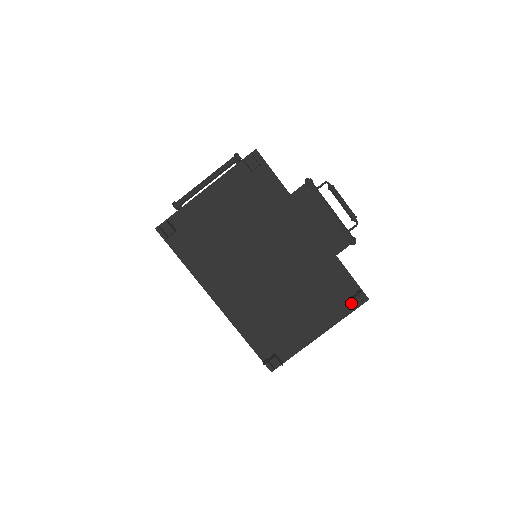
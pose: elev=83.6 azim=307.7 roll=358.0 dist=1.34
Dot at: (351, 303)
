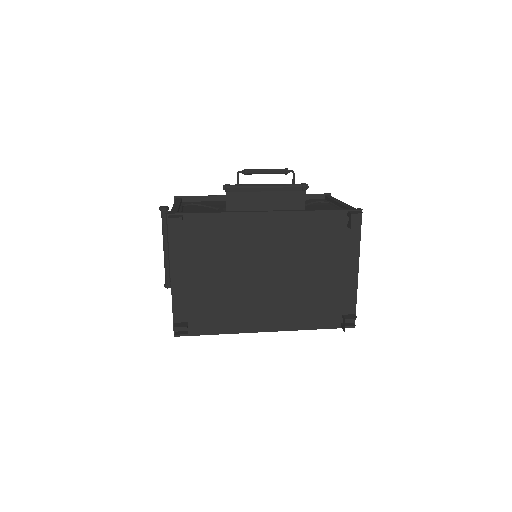
Dot at: (353, 227)
